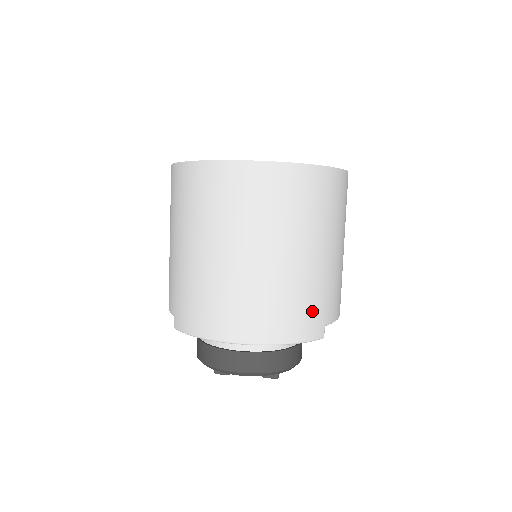
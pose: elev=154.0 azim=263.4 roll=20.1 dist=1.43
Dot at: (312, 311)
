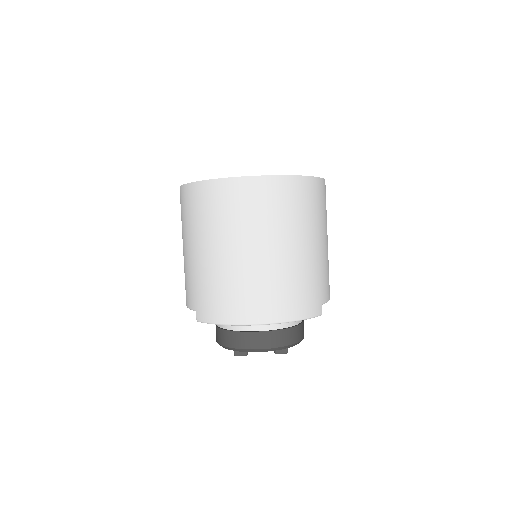
Dot at: (312, 293)
